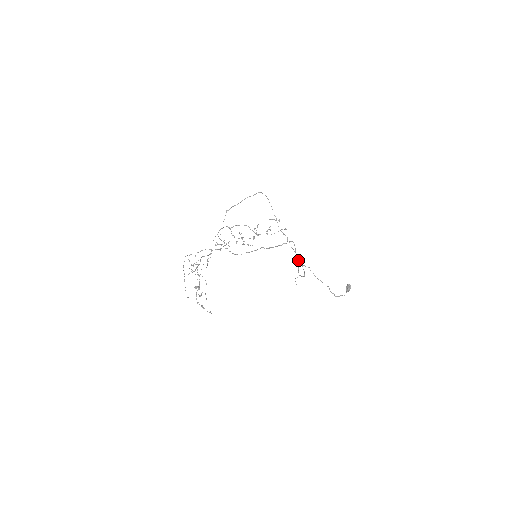
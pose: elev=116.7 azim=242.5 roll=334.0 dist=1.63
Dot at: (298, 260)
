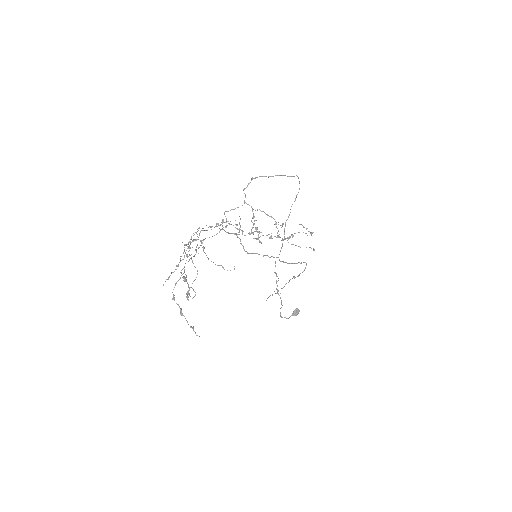
Dot at: (275, 266)
